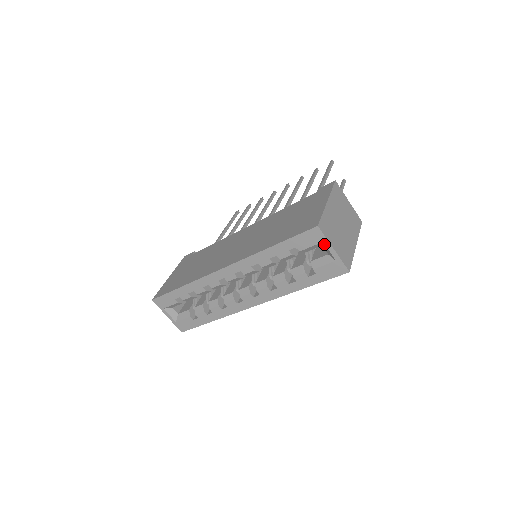
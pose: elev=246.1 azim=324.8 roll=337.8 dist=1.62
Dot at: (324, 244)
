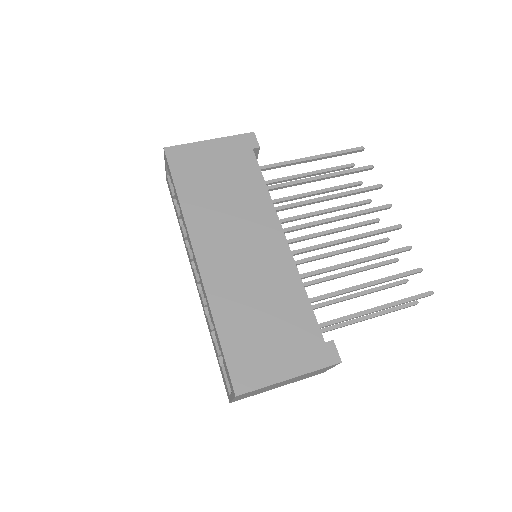
Dot at: occluded
